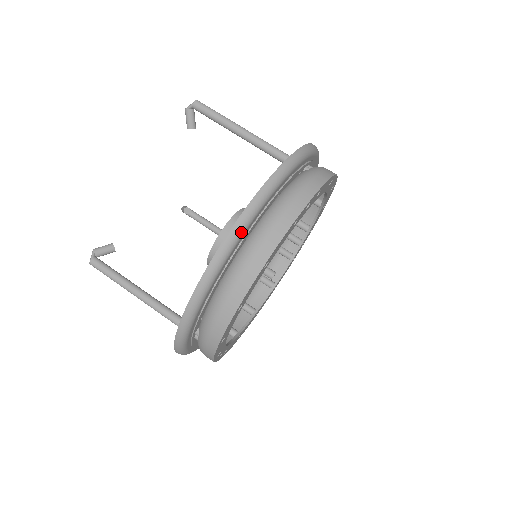
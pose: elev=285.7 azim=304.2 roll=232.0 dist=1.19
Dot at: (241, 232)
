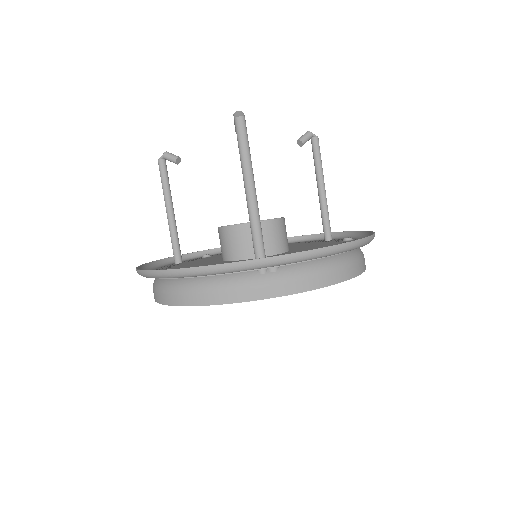
Dot at: (151, 277)
